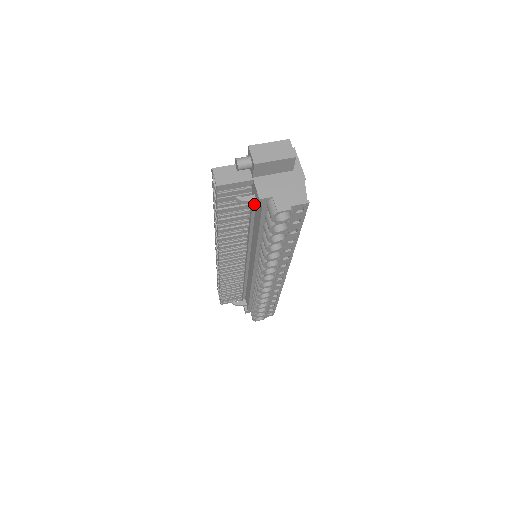
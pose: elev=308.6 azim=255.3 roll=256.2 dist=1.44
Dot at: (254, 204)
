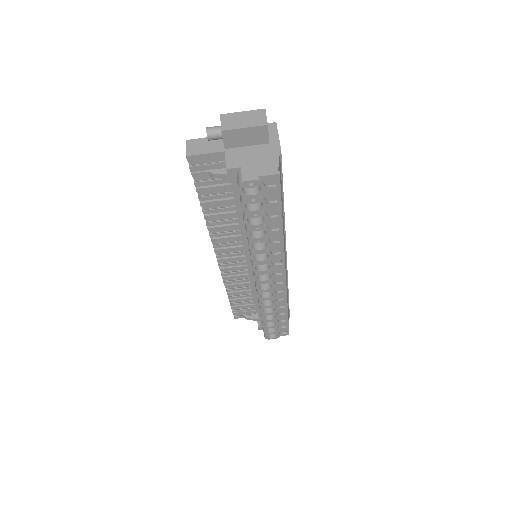
Dot at: occluded
